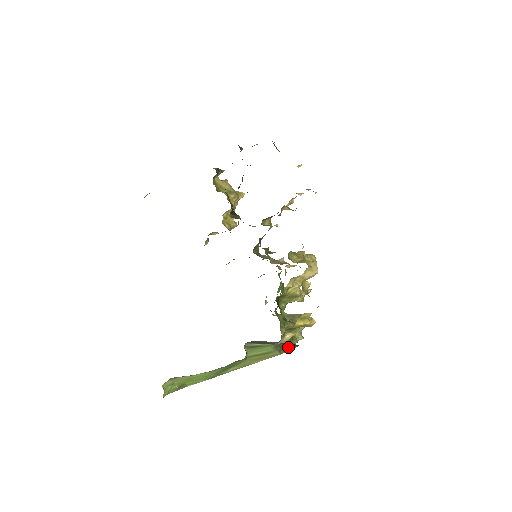
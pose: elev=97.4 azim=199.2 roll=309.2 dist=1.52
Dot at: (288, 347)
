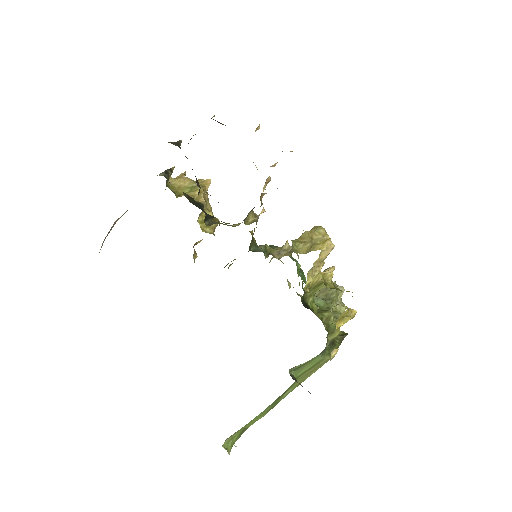
Dot at: (336, 343)
